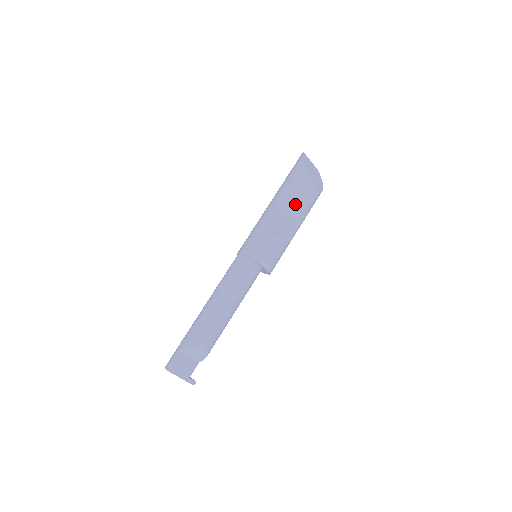
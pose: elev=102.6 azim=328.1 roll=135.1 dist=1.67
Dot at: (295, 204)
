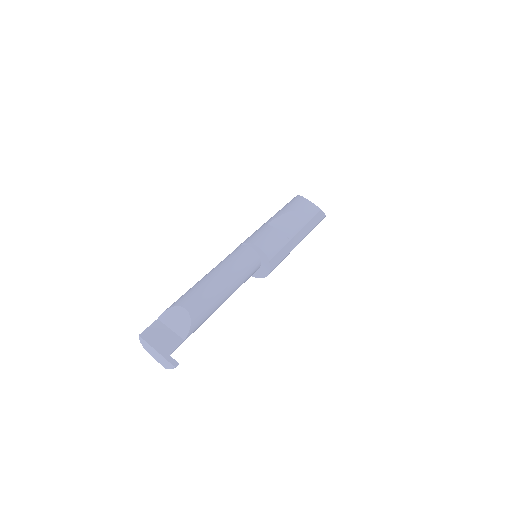
Dot at: (287, 209)
